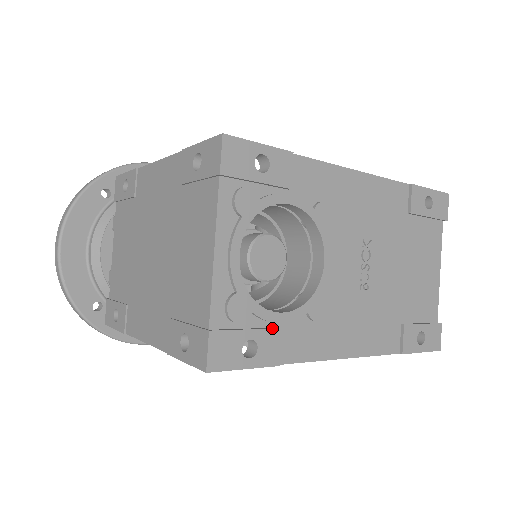
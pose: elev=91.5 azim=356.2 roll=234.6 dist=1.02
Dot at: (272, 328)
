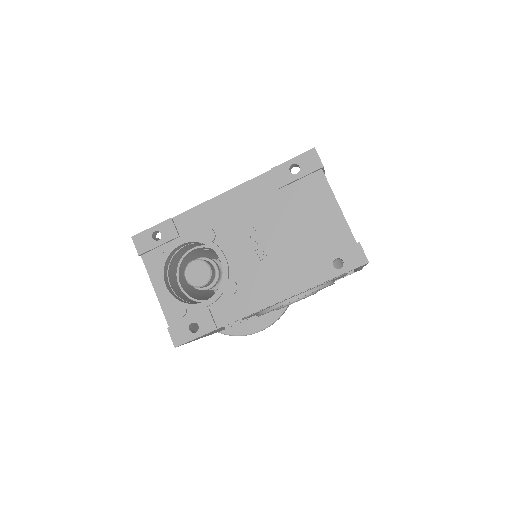
Dot at: (203, 312)
